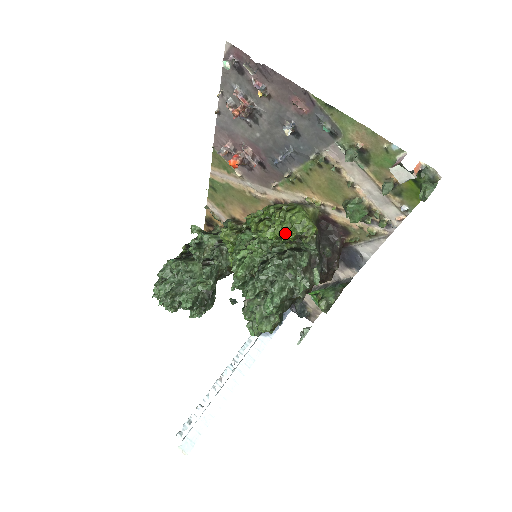
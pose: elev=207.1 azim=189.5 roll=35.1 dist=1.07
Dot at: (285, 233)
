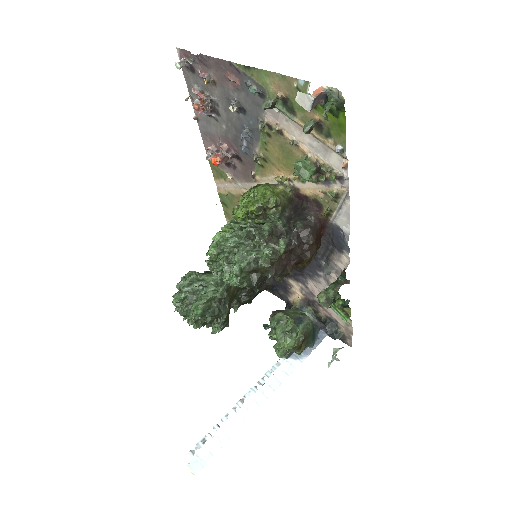
Dot at: (249, 207)
